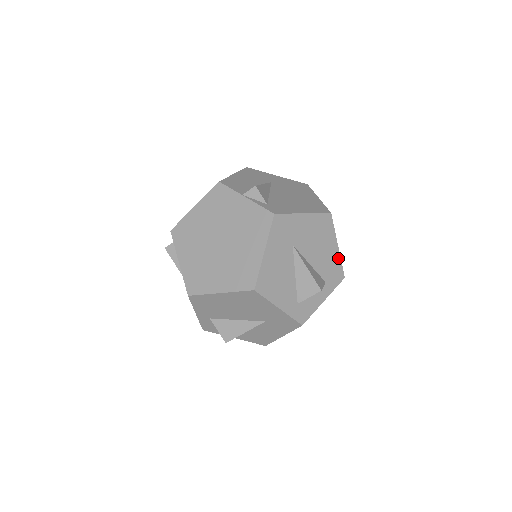
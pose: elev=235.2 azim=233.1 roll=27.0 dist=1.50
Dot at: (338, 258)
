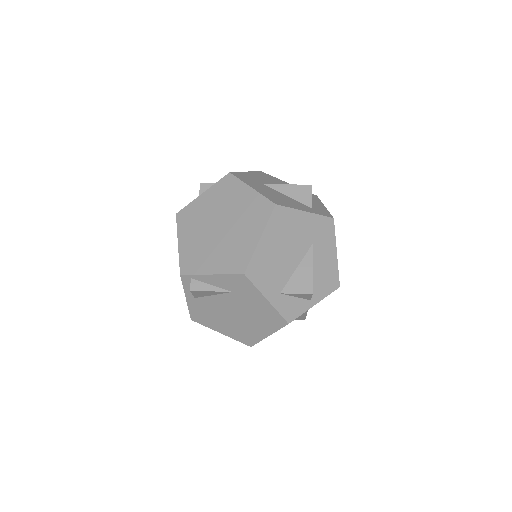
Dot at: occluded
